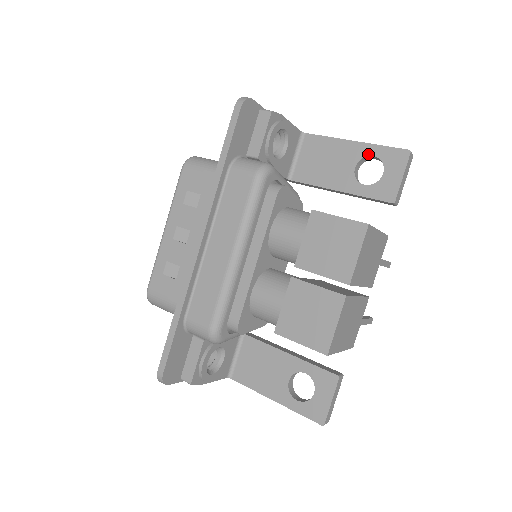
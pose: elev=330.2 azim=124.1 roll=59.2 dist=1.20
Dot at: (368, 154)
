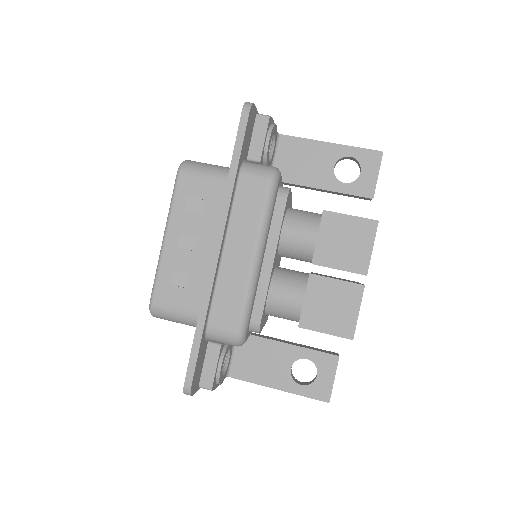
Dot at: (345, 155)
